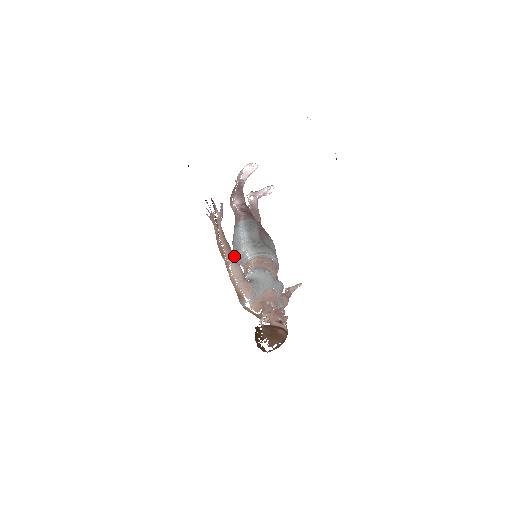
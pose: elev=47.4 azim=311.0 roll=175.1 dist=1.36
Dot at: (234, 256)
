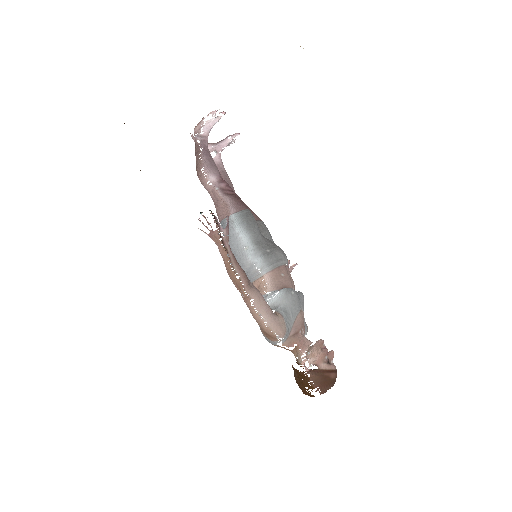
Dot at: (252, 284)
